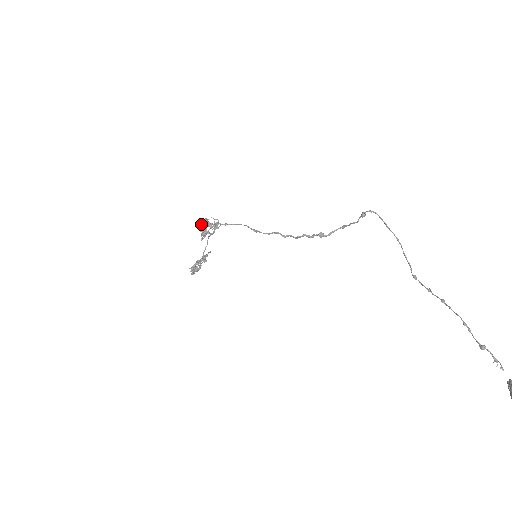
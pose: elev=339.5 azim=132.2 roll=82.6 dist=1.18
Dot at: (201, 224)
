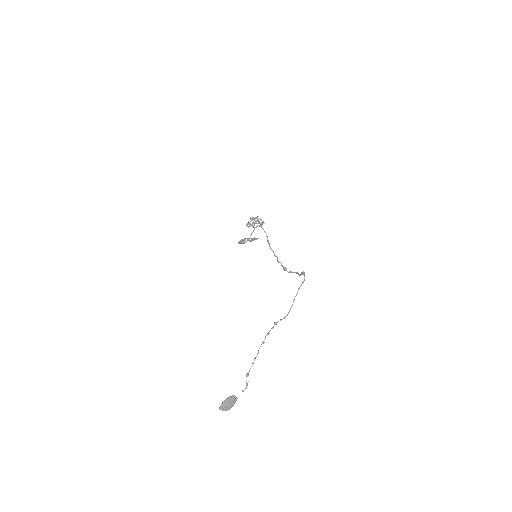
Dot at: (252, 217)
